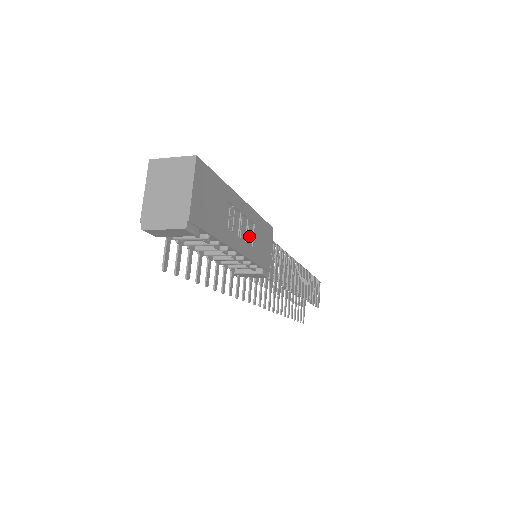
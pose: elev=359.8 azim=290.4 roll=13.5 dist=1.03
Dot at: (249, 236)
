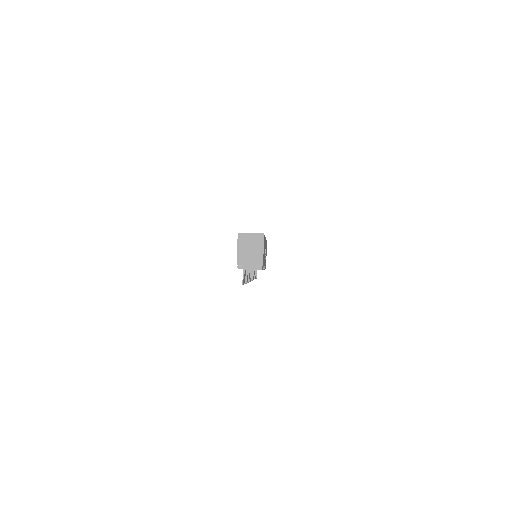
Dot at: (265, 254)
